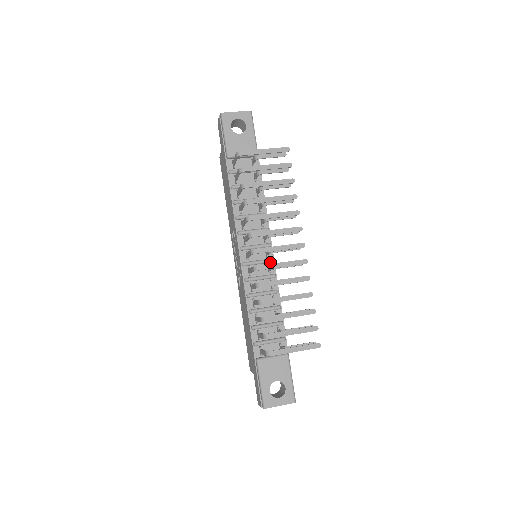
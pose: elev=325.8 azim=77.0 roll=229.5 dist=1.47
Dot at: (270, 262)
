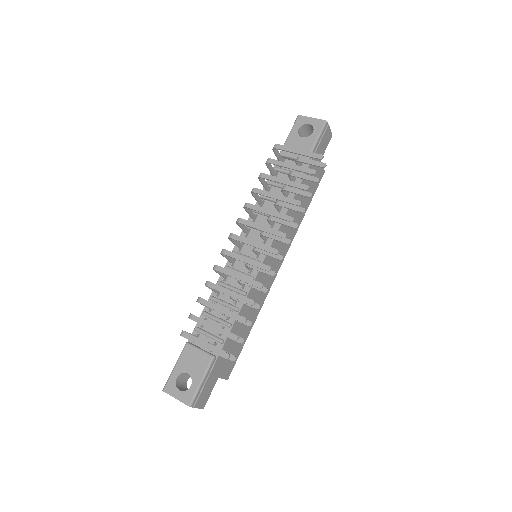
Dot at: occluded
